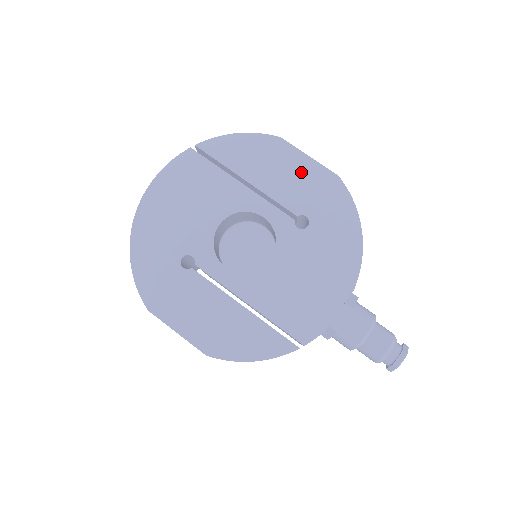
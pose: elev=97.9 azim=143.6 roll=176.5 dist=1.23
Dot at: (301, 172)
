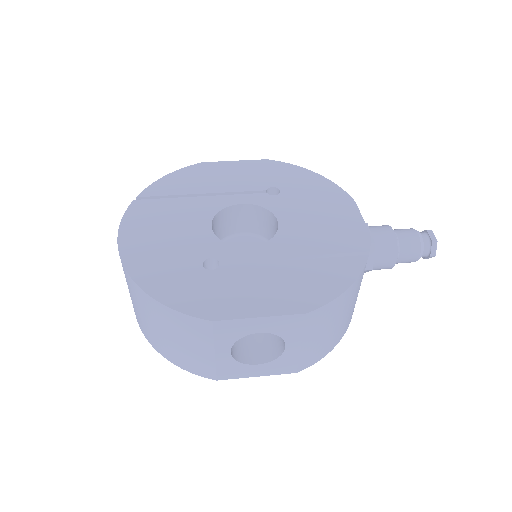
Dot at: (239, 170)
